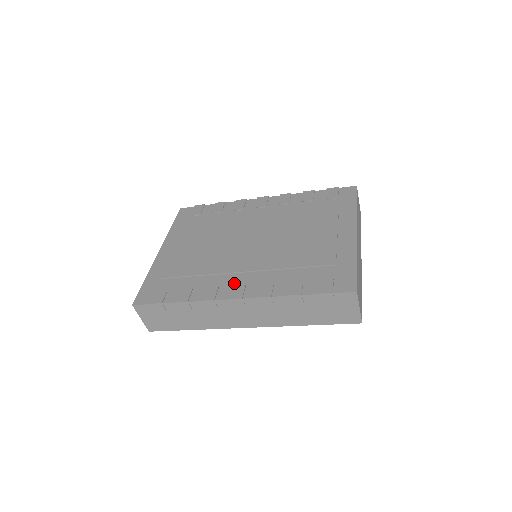
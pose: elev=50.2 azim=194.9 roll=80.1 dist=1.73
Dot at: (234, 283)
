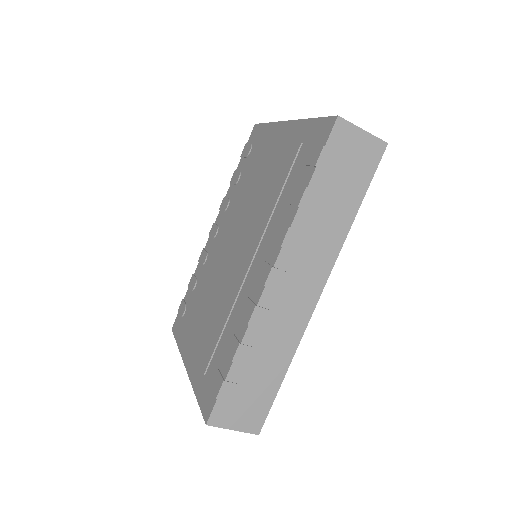
Dot at: (255, 276)
